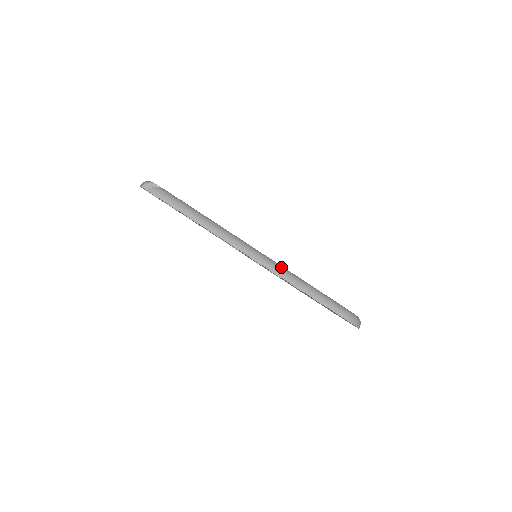
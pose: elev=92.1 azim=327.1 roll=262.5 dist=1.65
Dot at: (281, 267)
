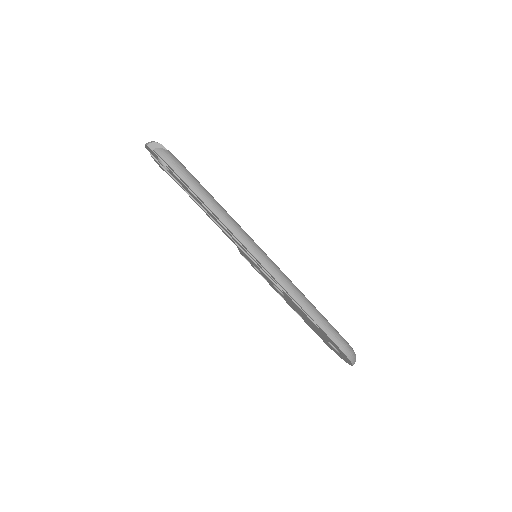
Dot at: (283, 273)
